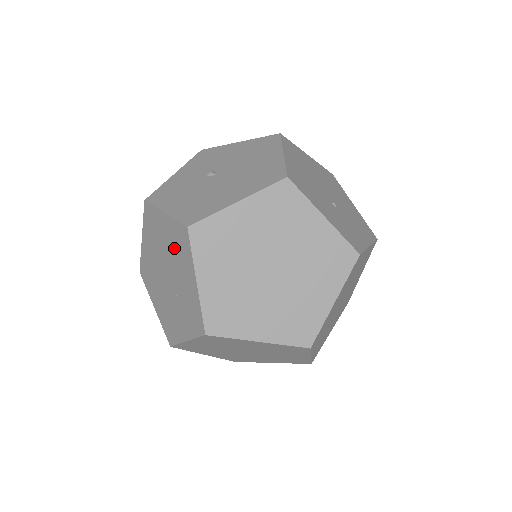
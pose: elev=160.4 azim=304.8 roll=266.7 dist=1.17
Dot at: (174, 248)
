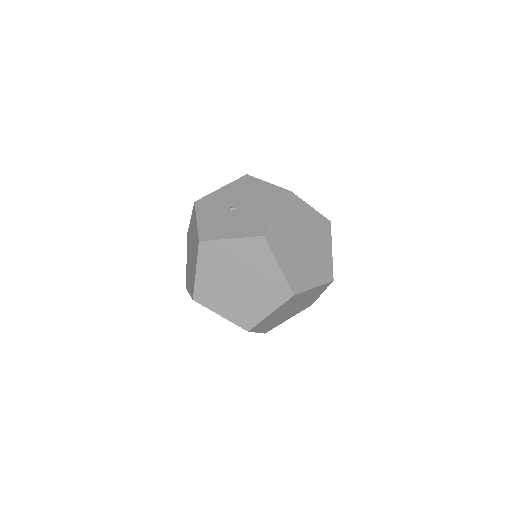
Dot at: (248, 257)
